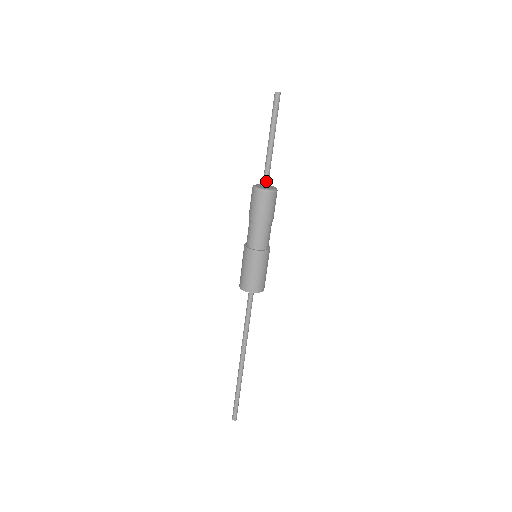
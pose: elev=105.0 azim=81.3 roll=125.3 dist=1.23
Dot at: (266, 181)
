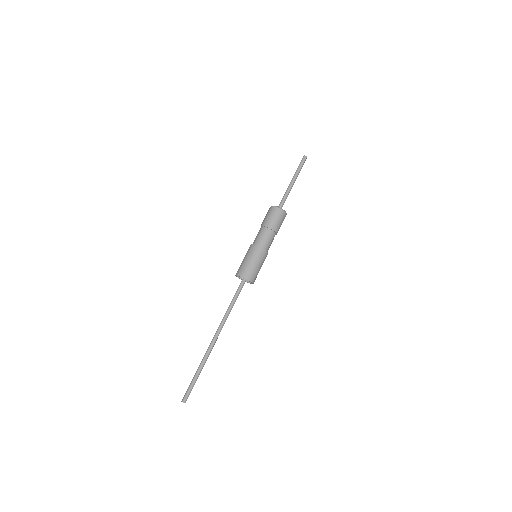
Dot at: (280, 205)
